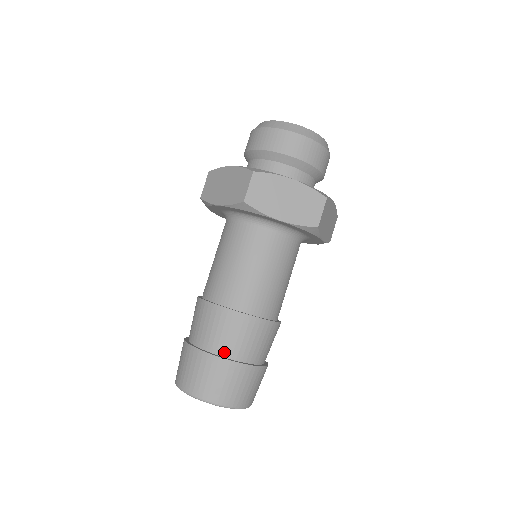
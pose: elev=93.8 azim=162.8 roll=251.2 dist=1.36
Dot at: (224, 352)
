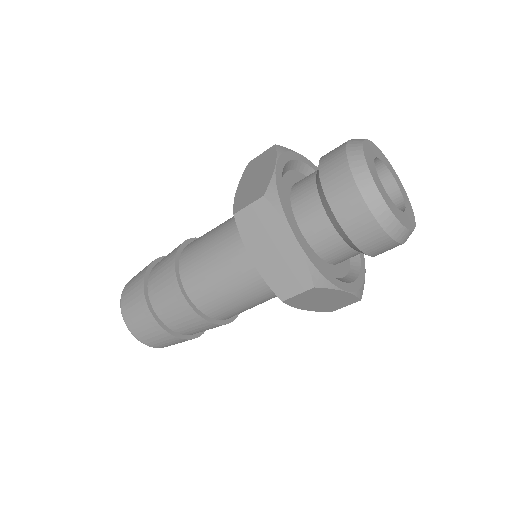
Dot at: (182, 332)
